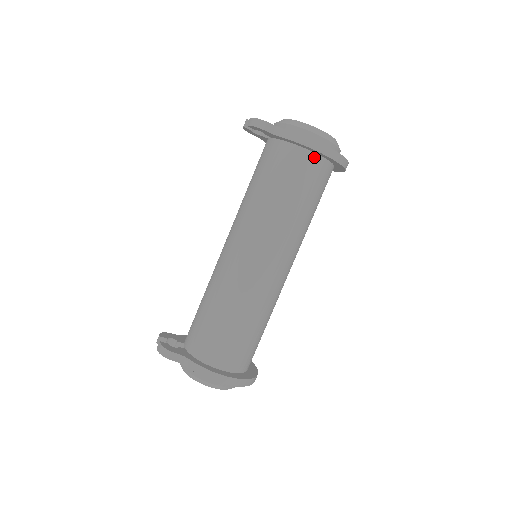
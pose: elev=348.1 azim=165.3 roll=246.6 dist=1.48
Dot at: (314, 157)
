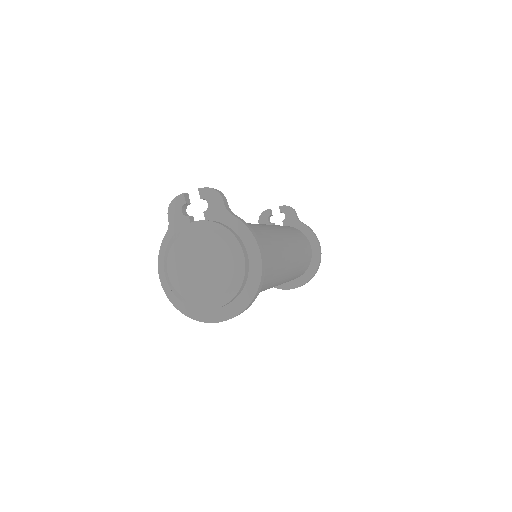
Dot at: (310, 248)
